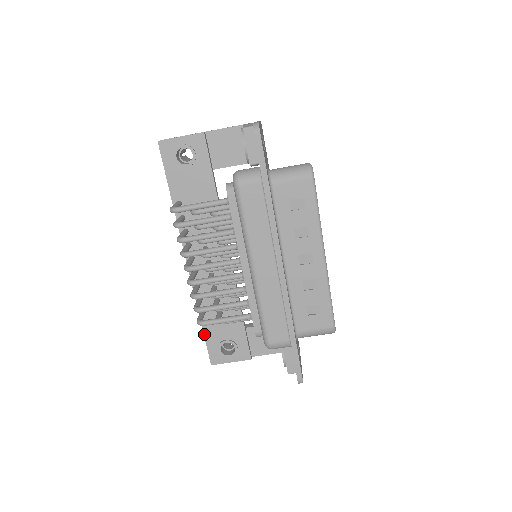
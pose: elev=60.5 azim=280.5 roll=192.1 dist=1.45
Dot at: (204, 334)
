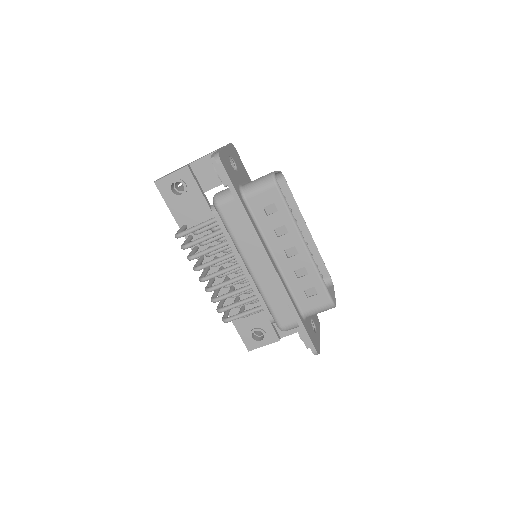
Dot at: (235, 327)
